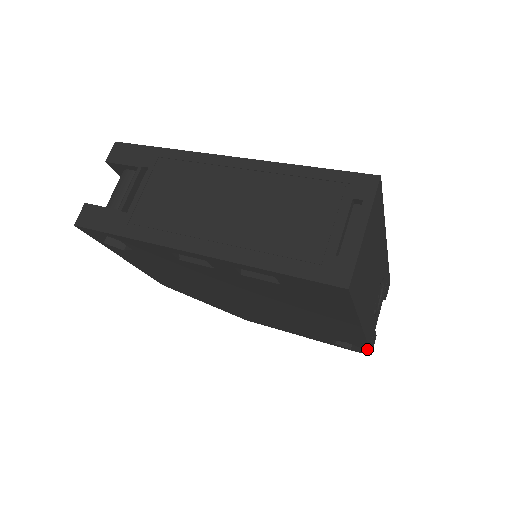
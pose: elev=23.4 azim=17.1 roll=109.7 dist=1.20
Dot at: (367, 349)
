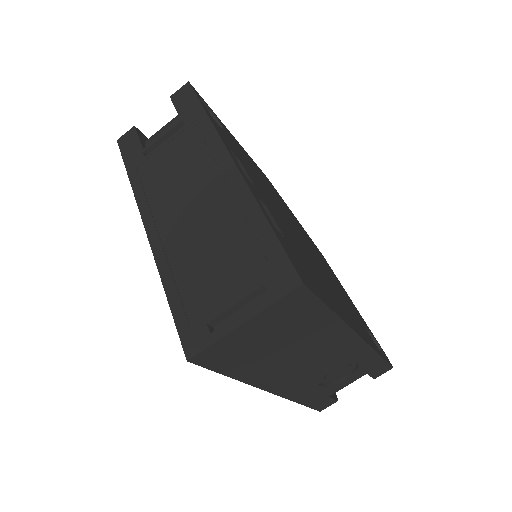
Dot at: occluded
